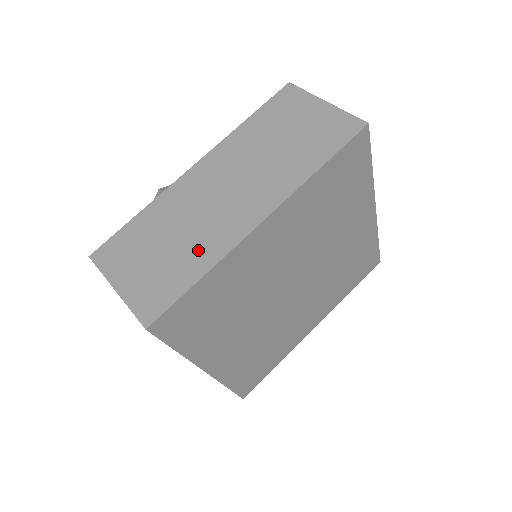
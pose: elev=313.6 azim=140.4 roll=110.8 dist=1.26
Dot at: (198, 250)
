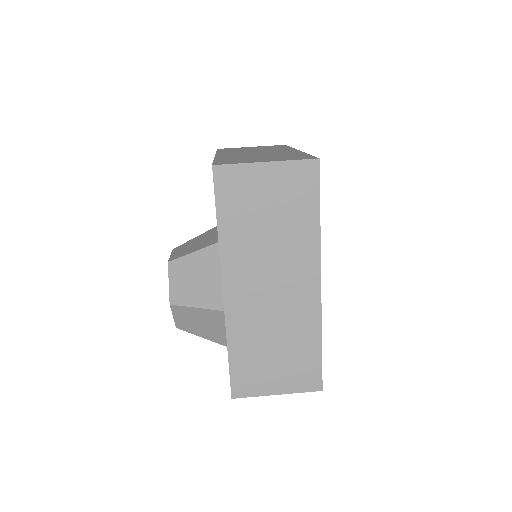
Dot at: (300, 334)
